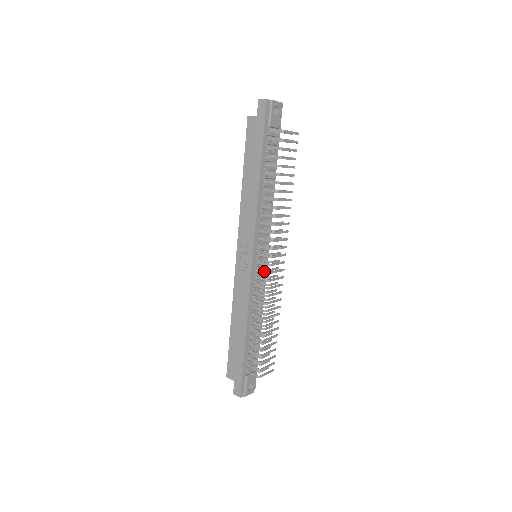
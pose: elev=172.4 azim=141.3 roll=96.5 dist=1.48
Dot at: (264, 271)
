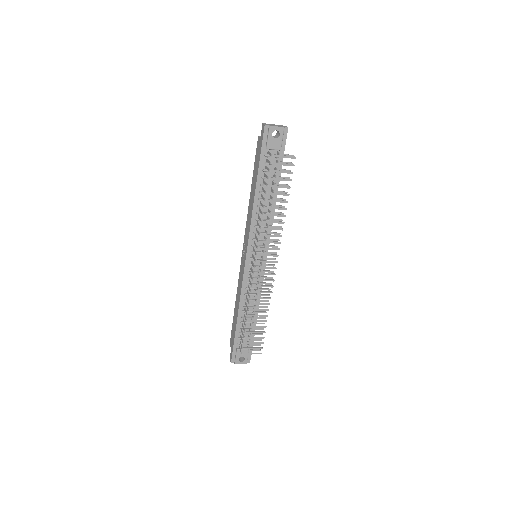
Dot at: (252, 271)
